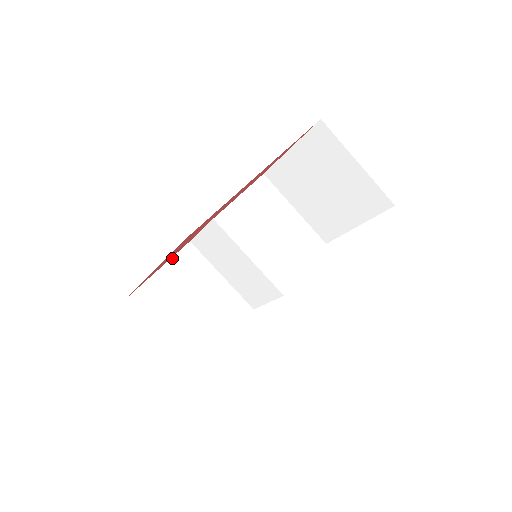
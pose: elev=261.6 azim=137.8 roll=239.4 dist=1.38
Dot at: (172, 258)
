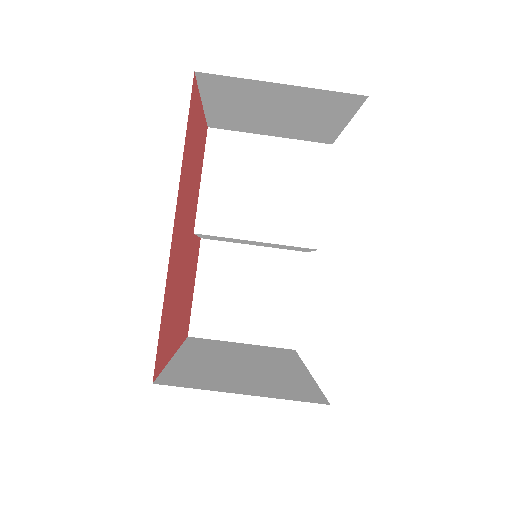
Dot at: (197, 269)
